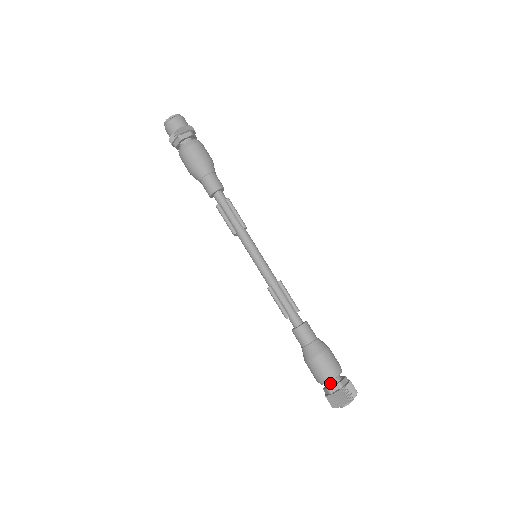
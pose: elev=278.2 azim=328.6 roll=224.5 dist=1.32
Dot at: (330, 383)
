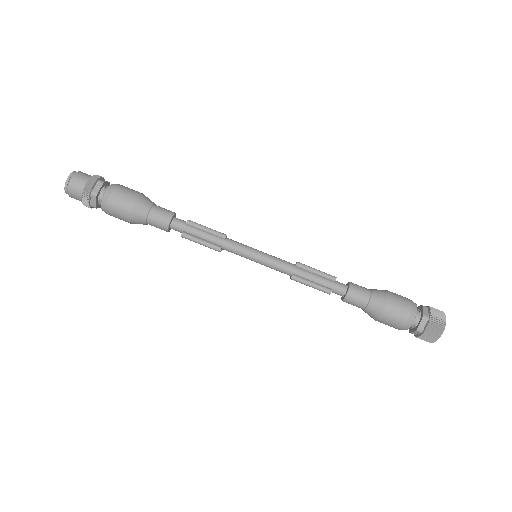
Dot at: (414, 323)
